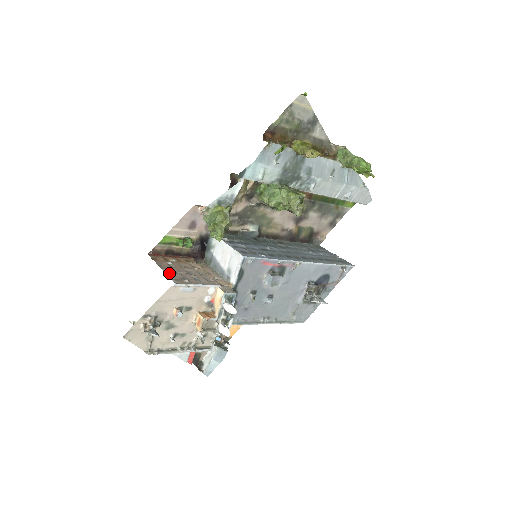
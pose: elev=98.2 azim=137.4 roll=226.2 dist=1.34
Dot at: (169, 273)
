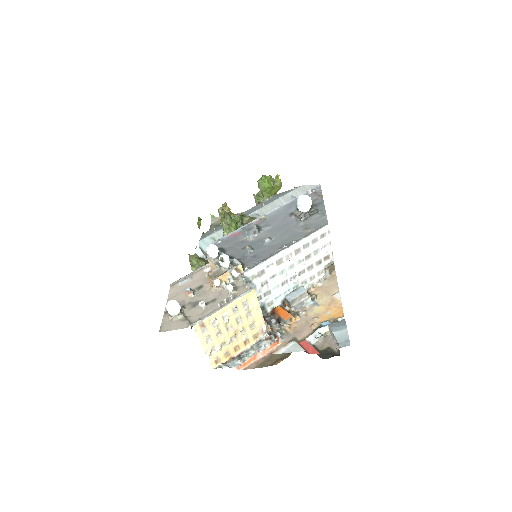
Dot at: occluded
